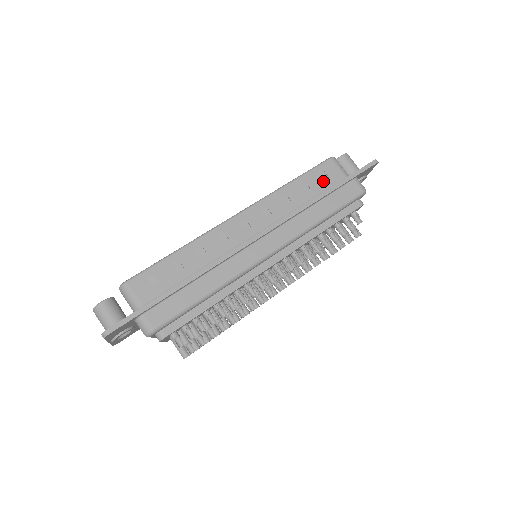
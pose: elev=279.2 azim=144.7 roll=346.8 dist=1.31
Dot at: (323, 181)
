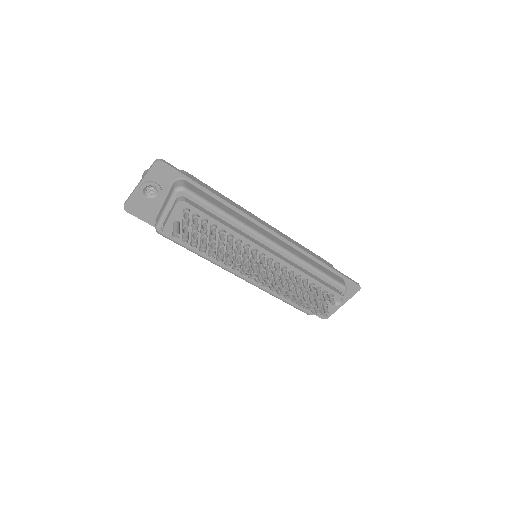
Dot at: occluded
